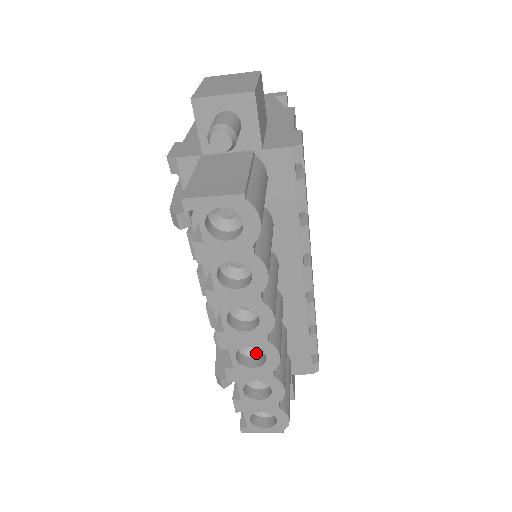
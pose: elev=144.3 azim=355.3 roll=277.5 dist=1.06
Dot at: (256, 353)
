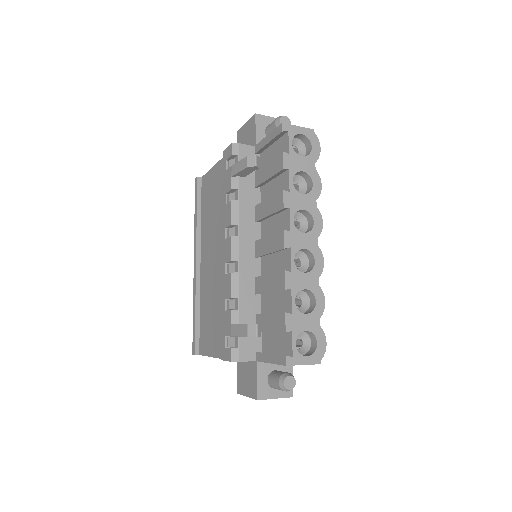
Dot at: occluded
